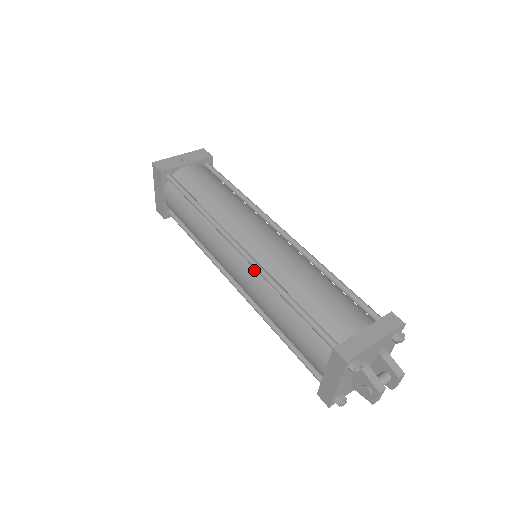
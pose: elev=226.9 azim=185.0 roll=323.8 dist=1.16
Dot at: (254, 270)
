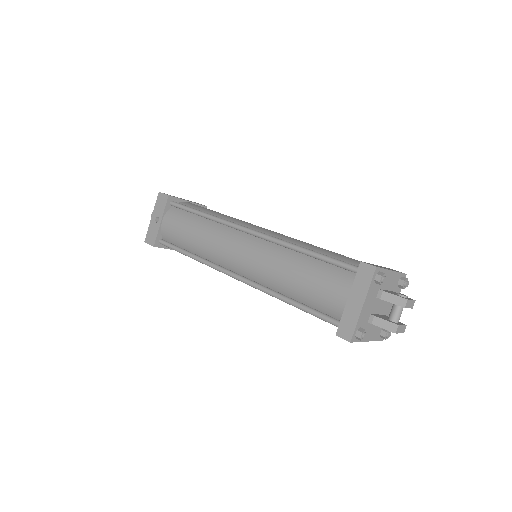
Dot at: occluded
